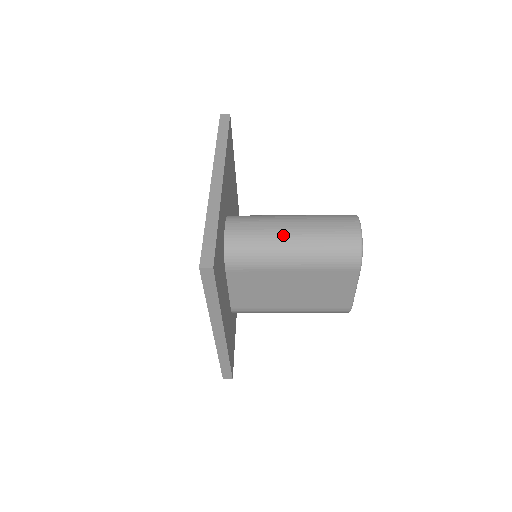
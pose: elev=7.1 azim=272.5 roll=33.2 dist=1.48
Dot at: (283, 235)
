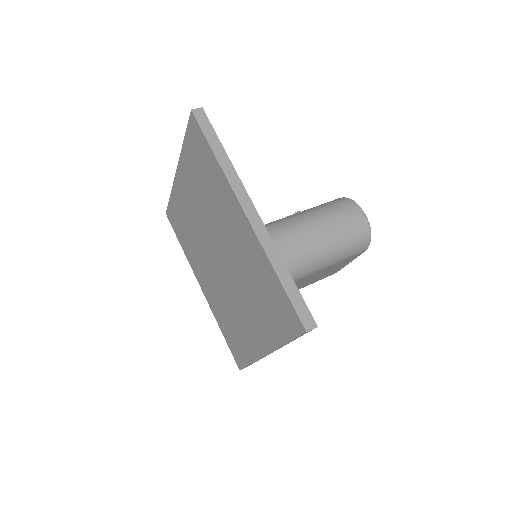
Dot at: (312, 246)
